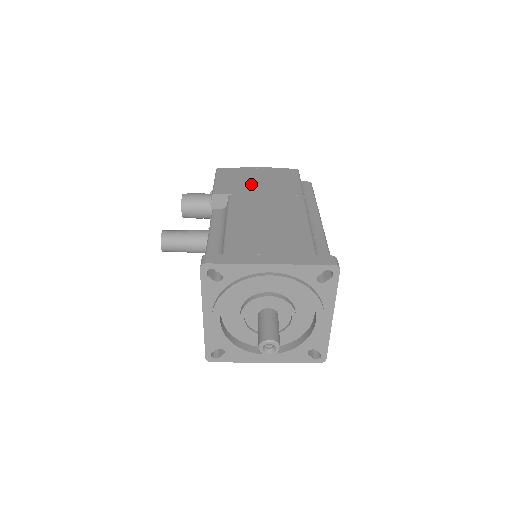
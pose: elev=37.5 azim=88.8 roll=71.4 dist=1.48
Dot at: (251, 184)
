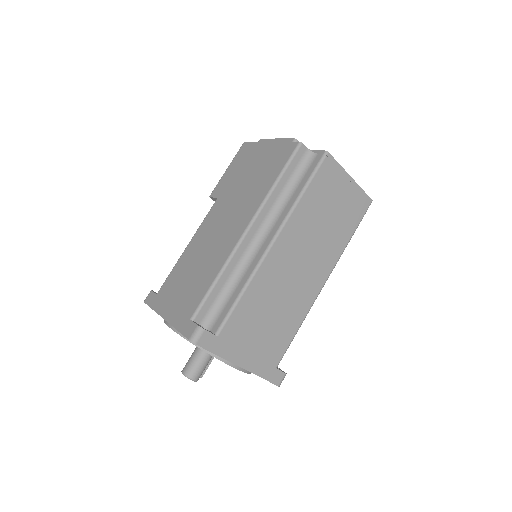
Dot at: (241, 178)
